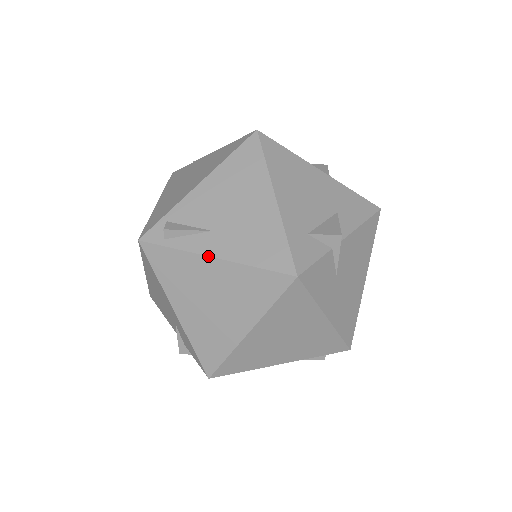
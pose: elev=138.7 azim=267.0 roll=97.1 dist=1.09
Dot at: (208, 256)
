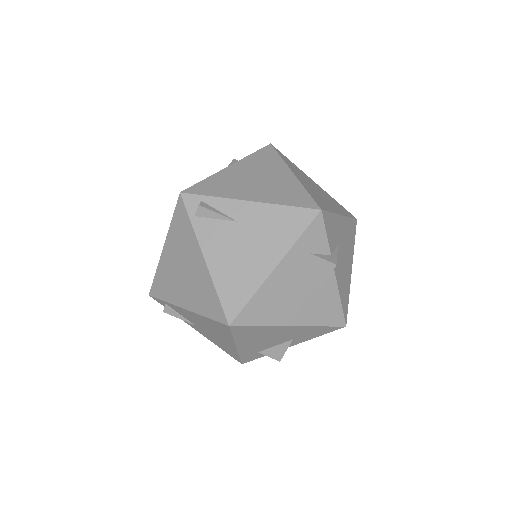
Dot at: occluded
